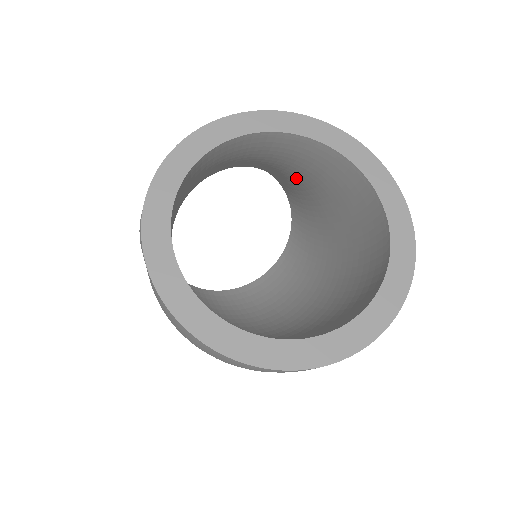
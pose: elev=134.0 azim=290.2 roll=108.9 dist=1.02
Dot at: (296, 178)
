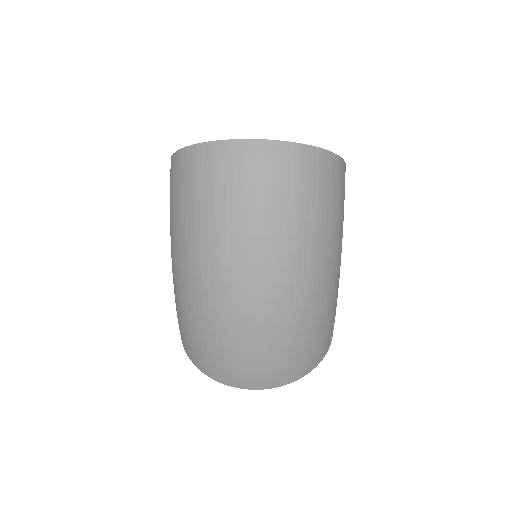
Dot at: occluded
